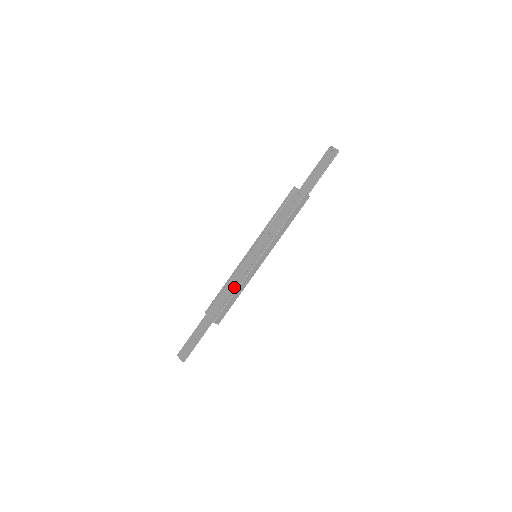
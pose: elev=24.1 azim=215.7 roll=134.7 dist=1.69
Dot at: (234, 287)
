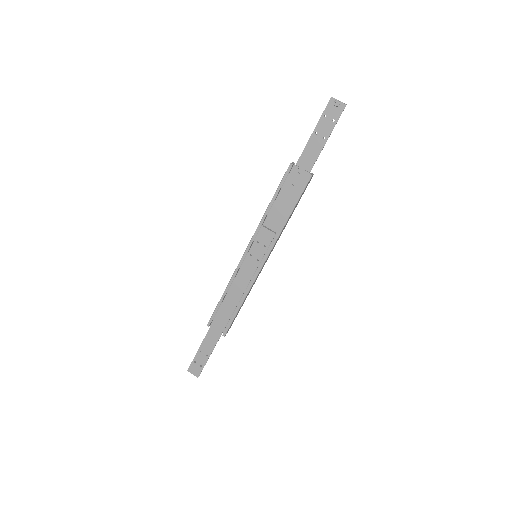
Dot at: (239, 297)
